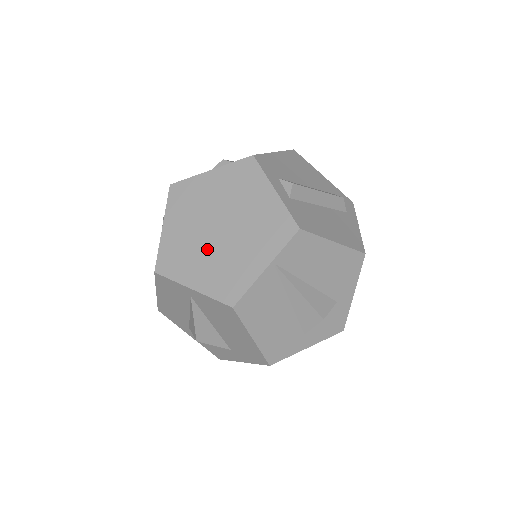
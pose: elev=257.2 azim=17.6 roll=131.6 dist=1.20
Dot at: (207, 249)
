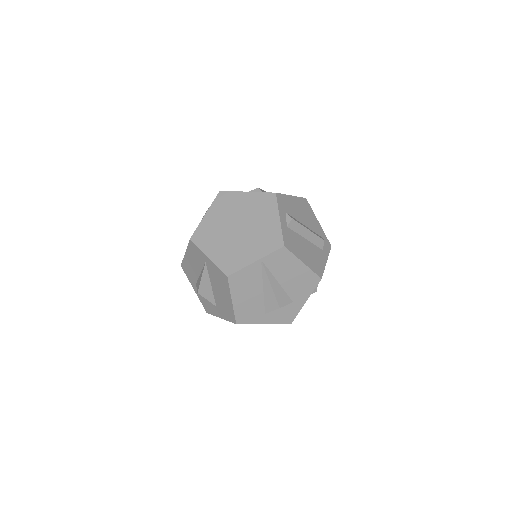
Dot at: (226, 237)
